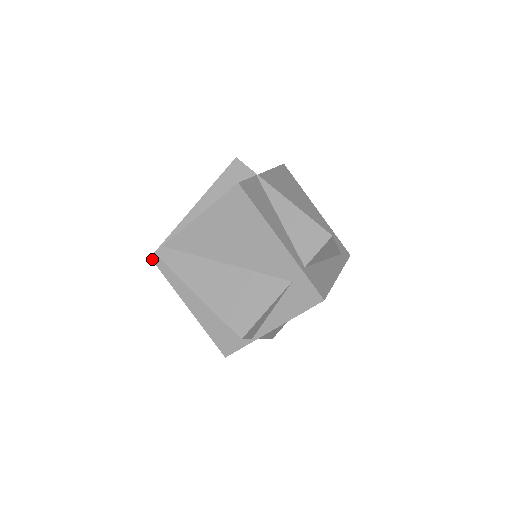
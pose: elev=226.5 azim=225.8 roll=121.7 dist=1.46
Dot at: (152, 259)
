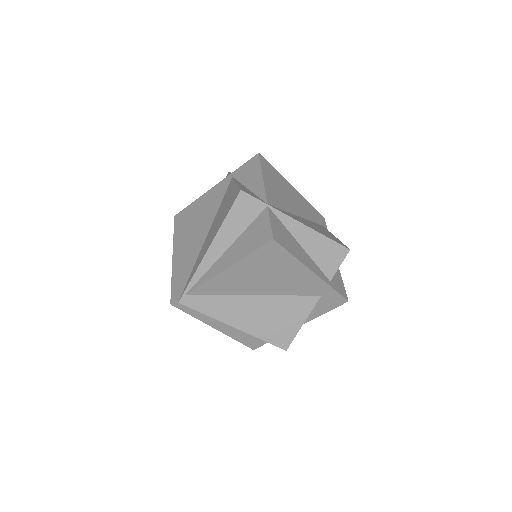
Dot at: (173, 305)
